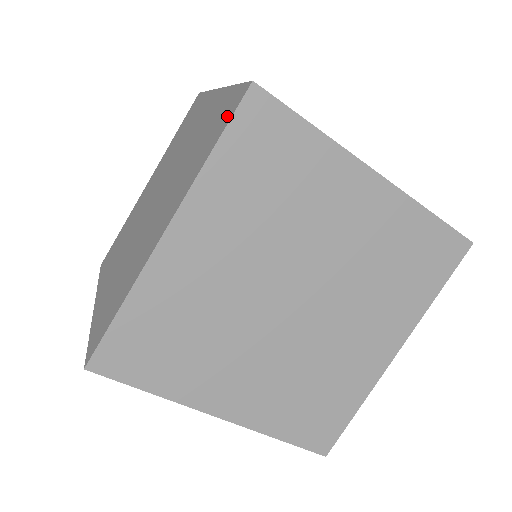
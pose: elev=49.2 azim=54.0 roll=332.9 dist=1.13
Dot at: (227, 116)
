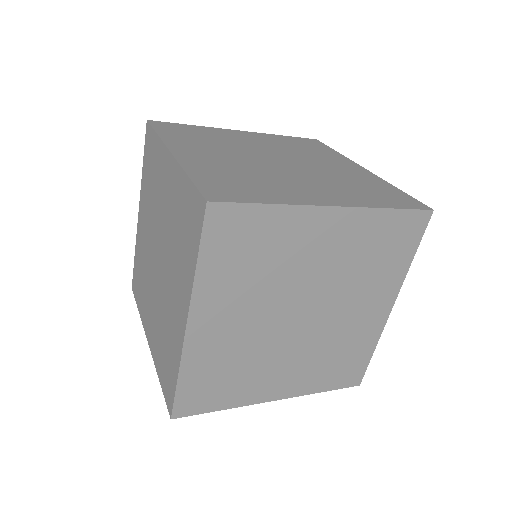
Dot at: (196, 226)
